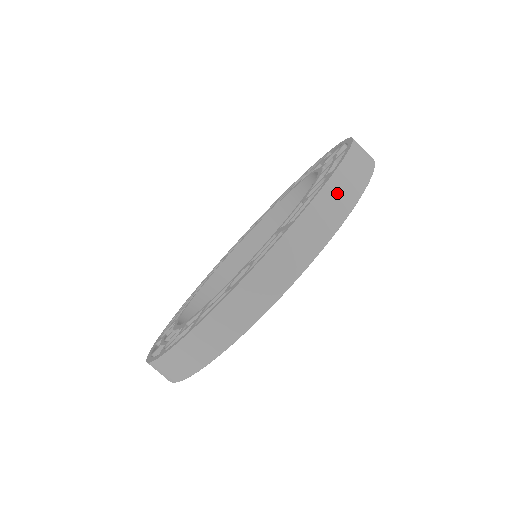
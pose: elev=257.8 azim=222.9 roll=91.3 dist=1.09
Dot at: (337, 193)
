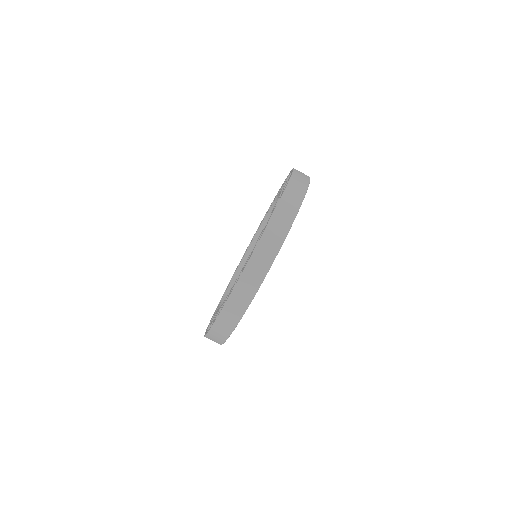
Dot at: occluded
